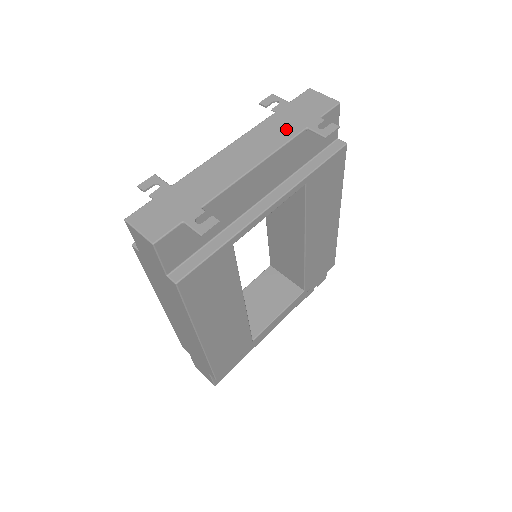
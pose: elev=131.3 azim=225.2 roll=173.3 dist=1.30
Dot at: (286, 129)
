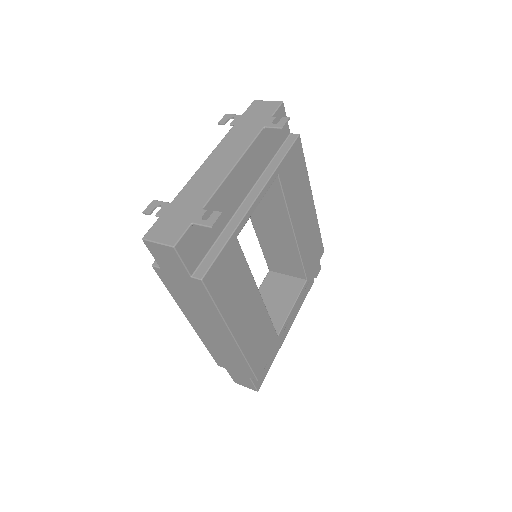
Dot at: (248, 133)
